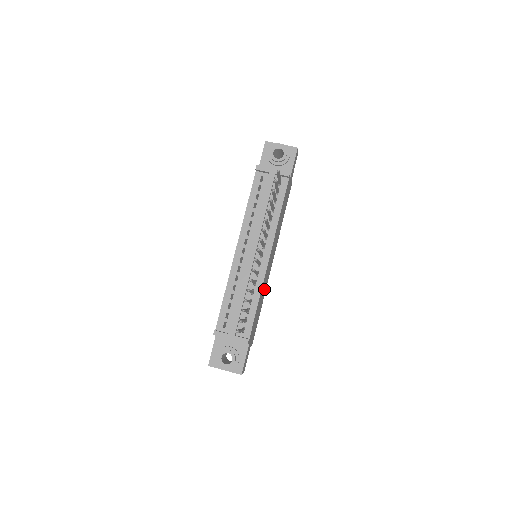
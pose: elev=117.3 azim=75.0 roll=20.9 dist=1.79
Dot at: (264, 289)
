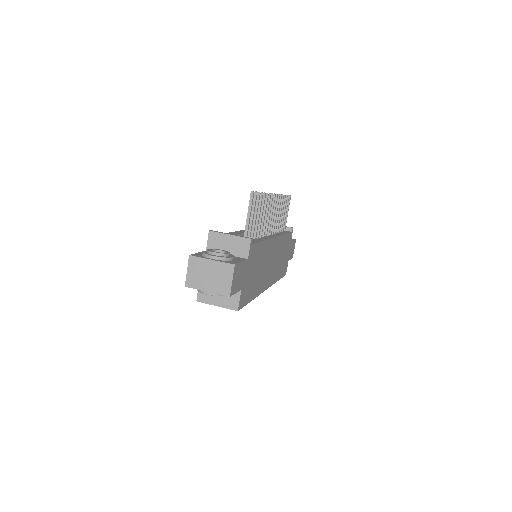
Dot at: (261, 275)
